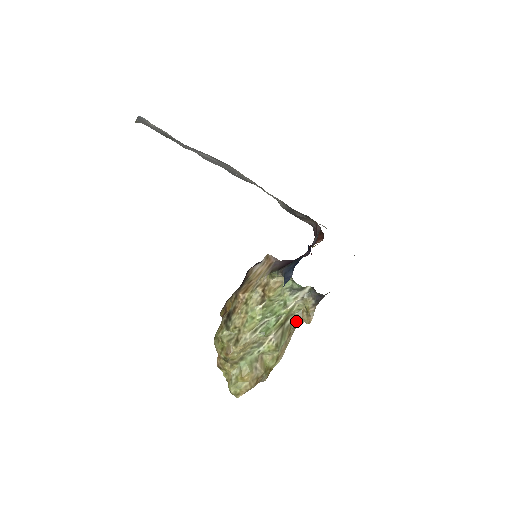
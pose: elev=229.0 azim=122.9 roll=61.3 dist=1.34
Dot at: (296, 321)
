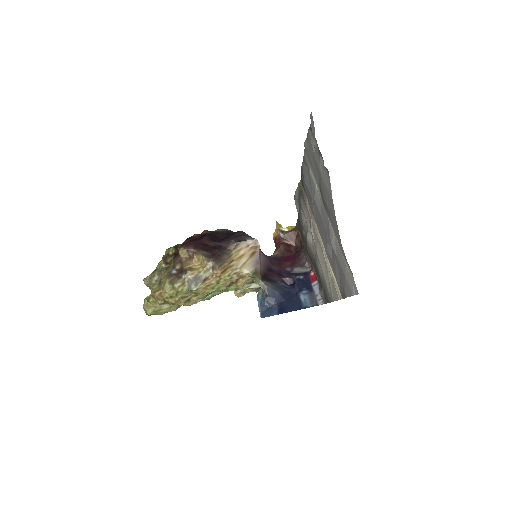
Dot at: occluded
